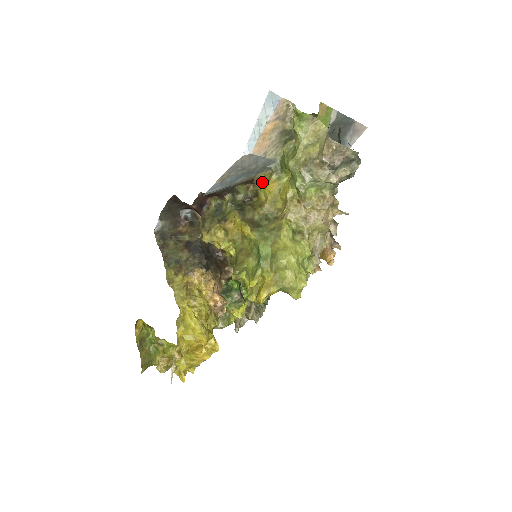
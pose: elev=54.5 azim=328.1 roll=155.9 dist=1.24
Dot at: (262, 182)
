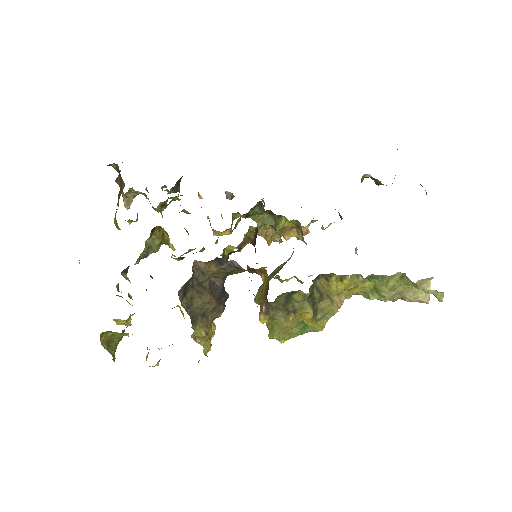
Dot at: (345, 280)
